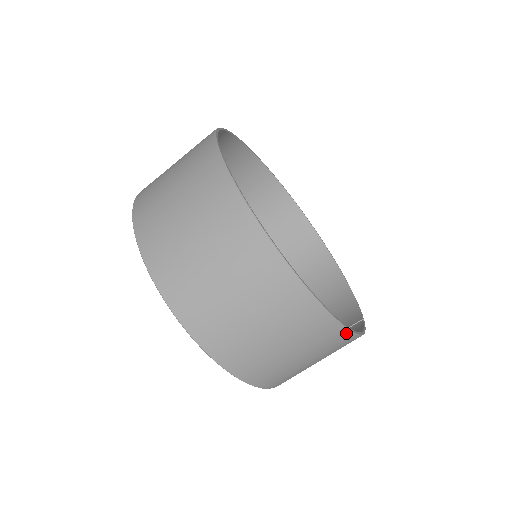
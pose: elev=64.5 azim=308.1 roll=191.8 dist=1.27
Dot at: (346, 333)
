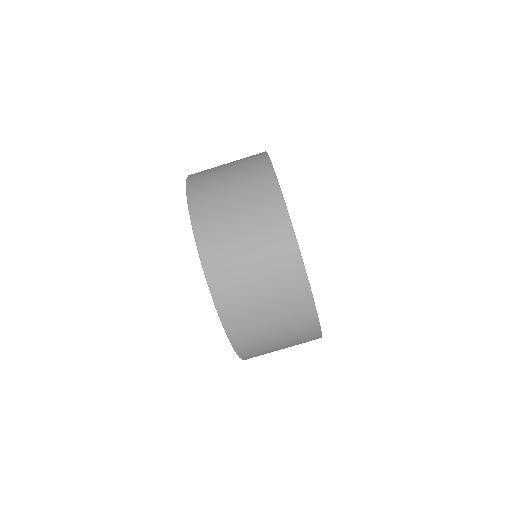
Dot at: occluded
